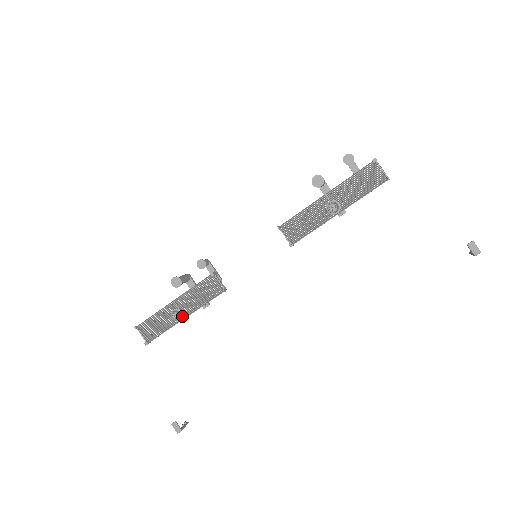
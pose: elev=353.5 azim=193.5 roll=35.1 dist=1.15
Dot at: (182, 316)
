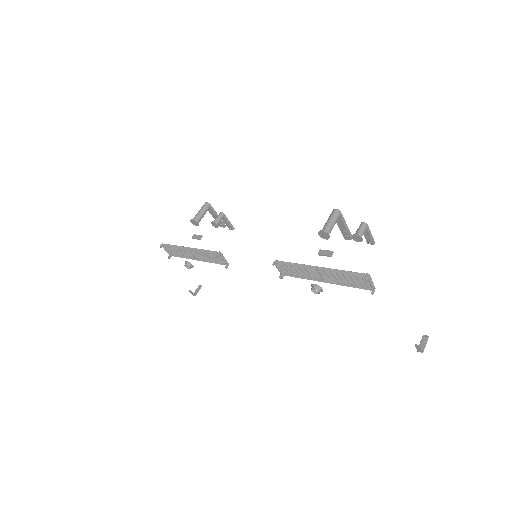
Dot at: occluded
